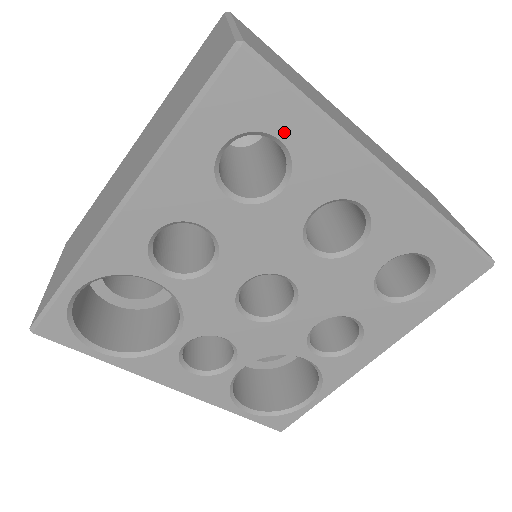
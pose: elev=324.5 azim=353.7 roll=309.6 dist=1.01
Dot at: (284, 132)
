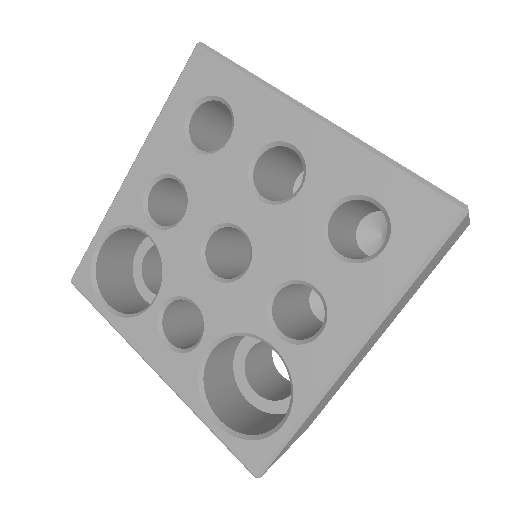
Dot at: (226, 93)
